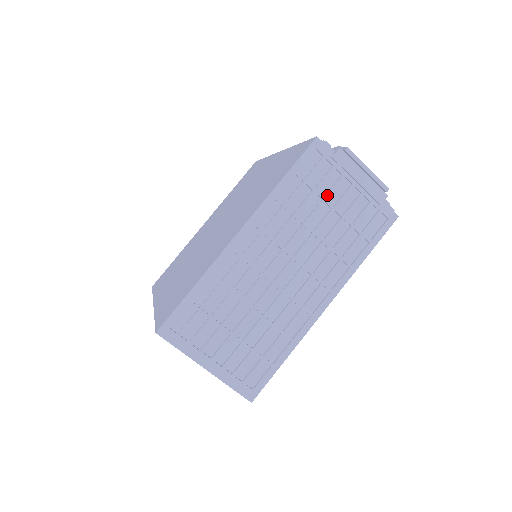
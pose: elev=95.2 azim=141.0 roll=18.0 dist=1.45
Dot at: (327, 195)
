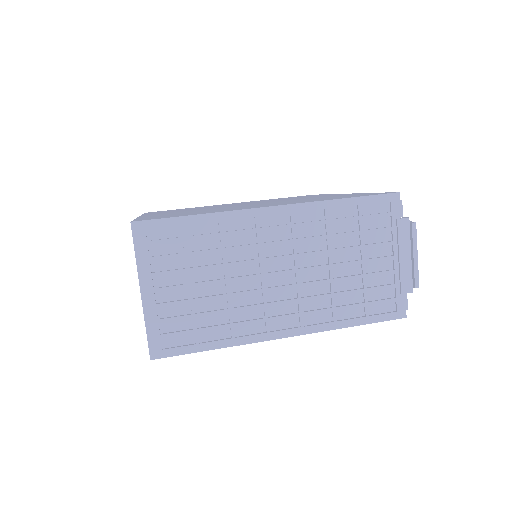
Dot at: (367, 245)
